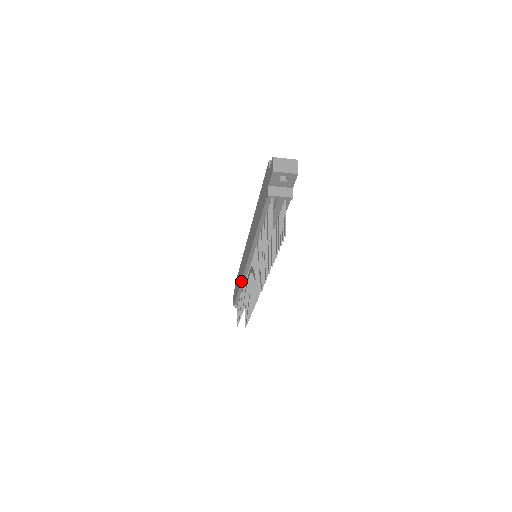
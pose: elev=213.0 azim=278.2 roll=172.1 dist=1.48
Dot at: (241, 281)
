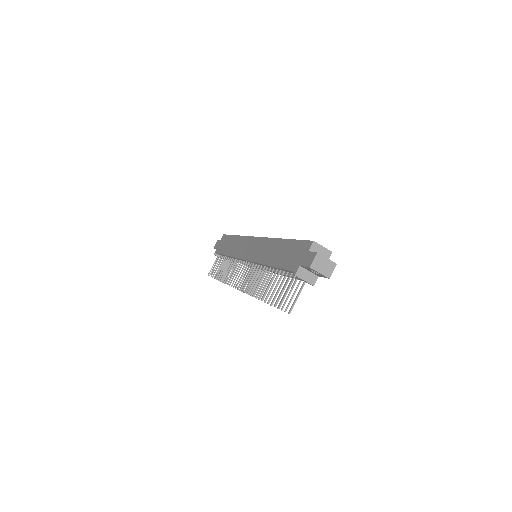
Dot at: (232, 256)
